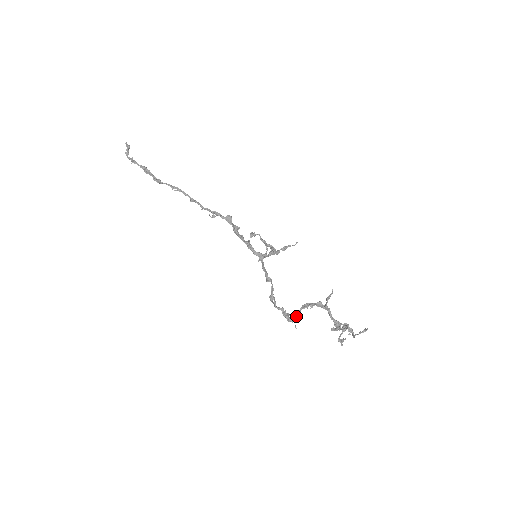
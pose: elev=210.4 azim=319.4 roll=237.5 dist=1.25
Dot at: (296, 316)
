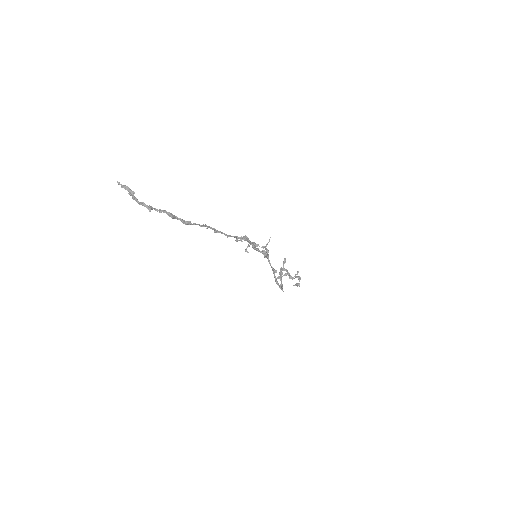
Dot at: occluded
